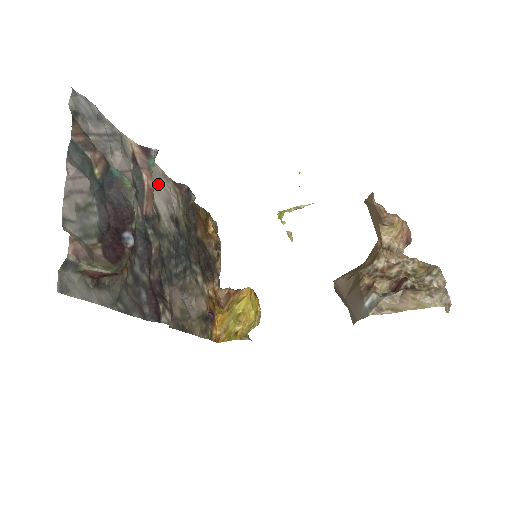
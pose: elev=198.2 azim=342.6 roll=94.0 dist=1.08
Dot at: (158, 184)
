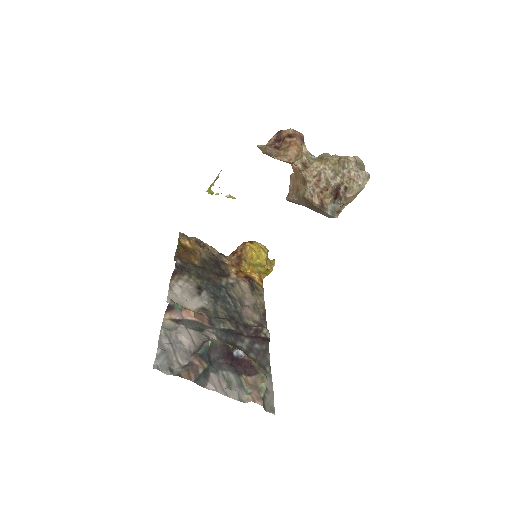
Dot at: (181, 300)
